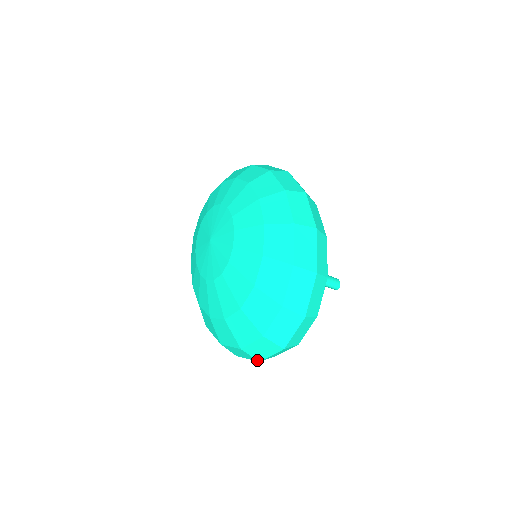
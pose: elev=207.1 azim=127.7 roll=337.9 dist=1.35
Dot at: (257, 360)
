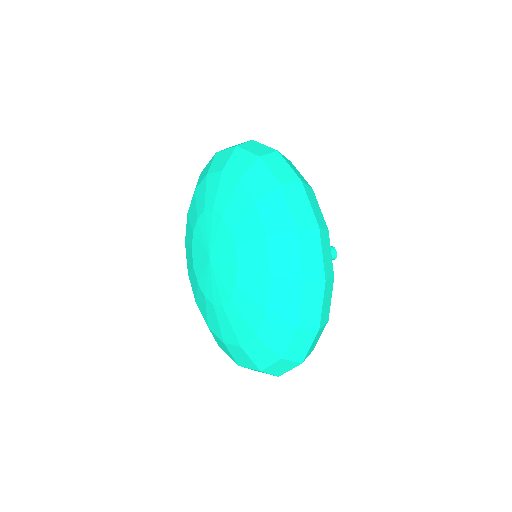
Dot at: occluded
